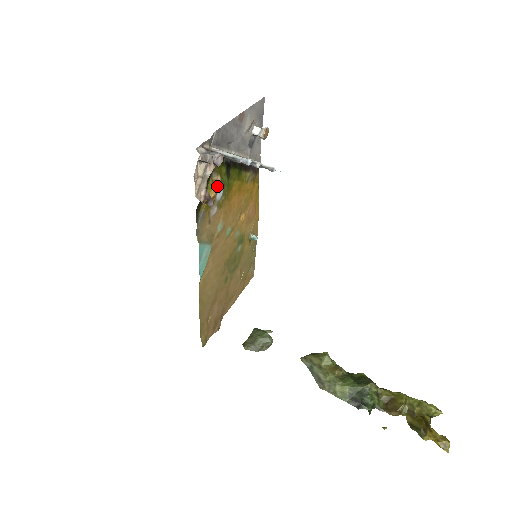
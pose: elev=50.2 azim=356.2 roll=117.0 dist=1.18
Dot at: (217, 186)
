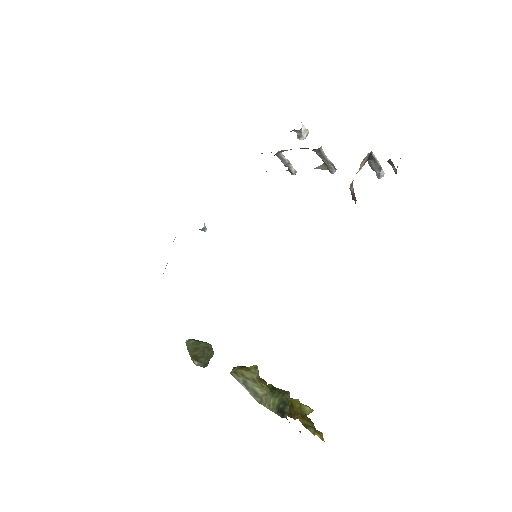
Dot at: occluded
